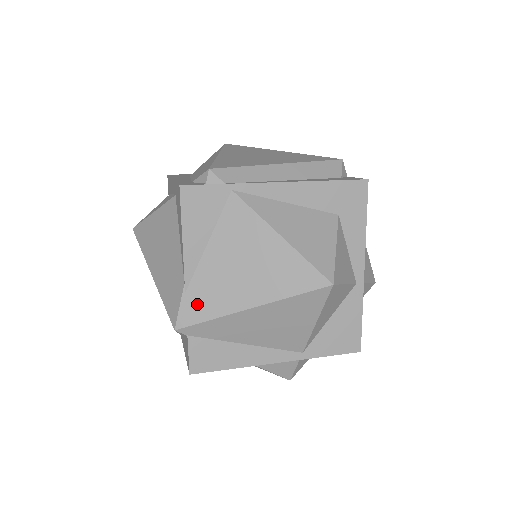
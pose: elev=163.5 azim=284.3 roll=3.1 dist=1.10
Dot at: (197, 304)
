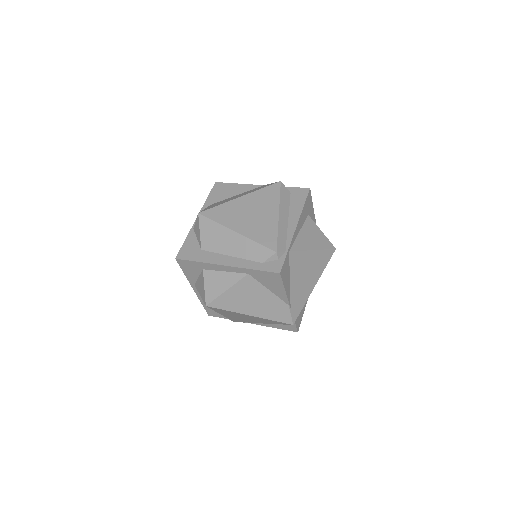
Dot at: (297, 307)
